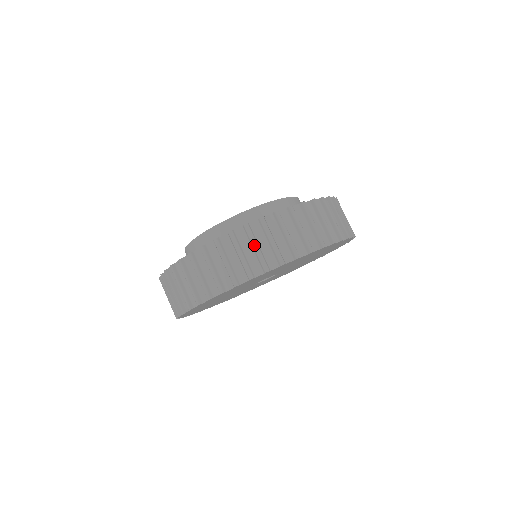
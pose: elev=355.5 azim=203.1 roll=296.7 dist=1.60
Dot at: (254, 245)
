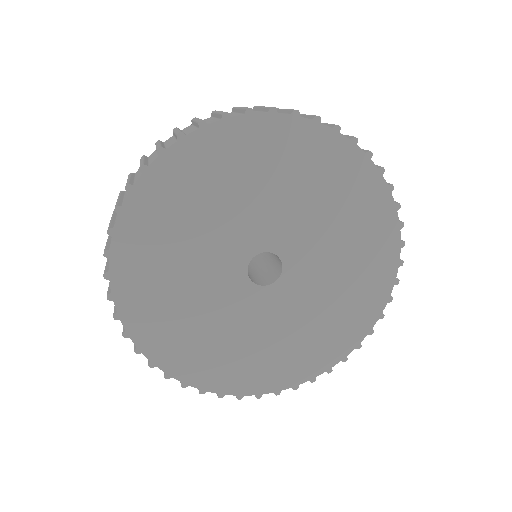
Dot at: (175, 131)
